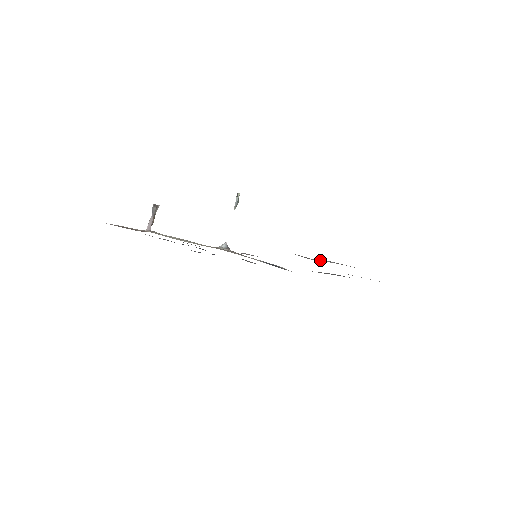
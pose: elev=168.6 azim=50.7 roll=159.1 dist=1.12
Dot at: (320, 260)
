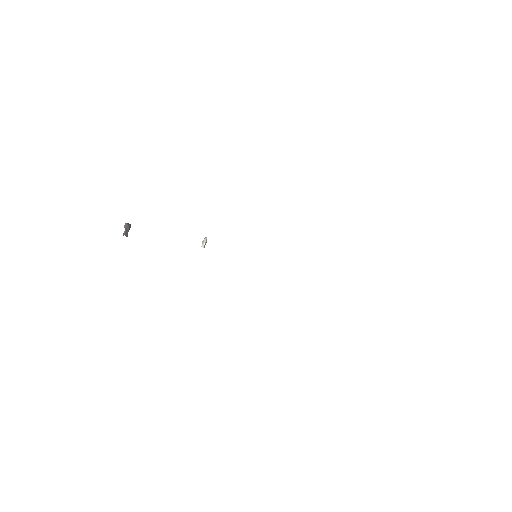
Dot at: occluded
